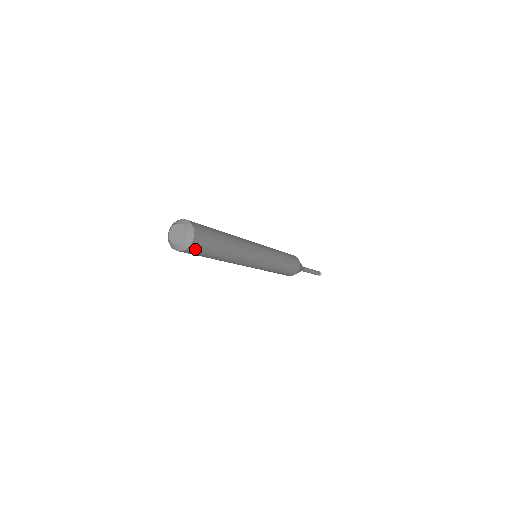
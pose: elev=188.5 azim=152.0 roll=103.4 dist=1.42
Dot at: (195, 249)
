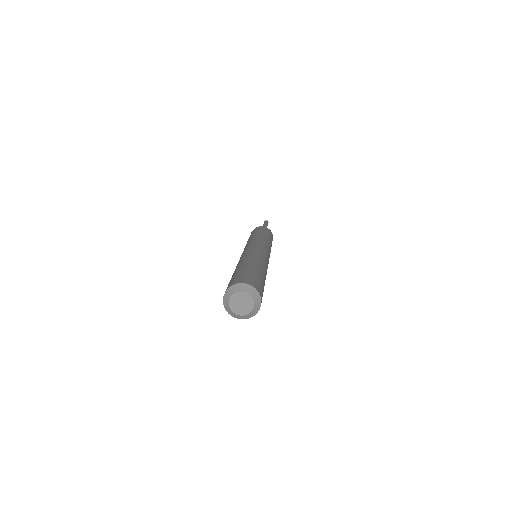
Dot at: occluded
